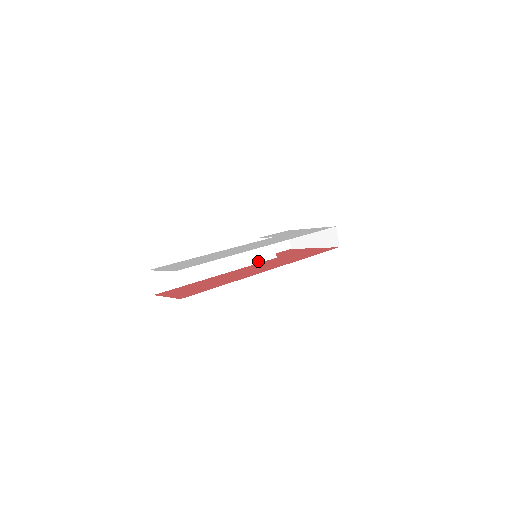
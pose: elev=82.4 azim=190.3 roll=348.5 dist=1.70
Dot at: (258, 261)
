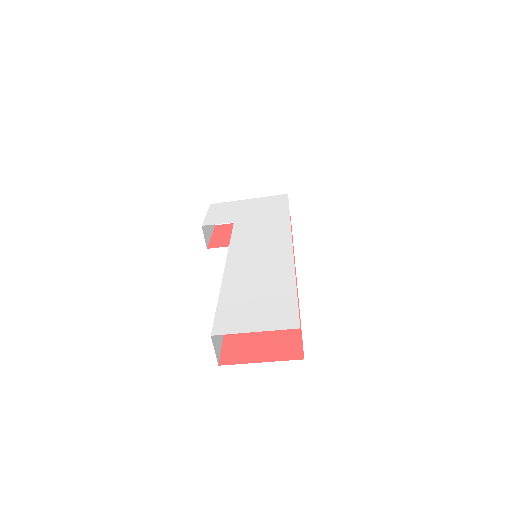
Dot at: occluded
